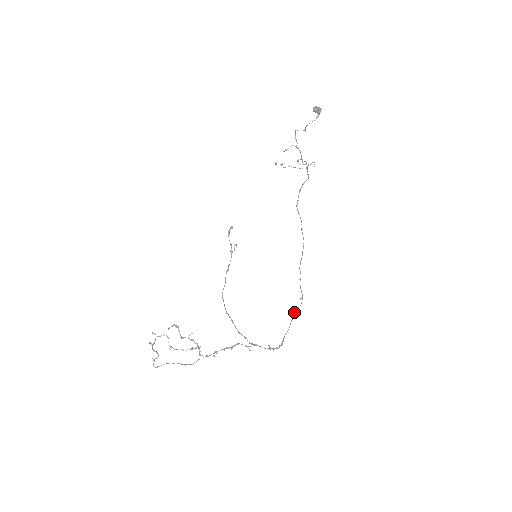
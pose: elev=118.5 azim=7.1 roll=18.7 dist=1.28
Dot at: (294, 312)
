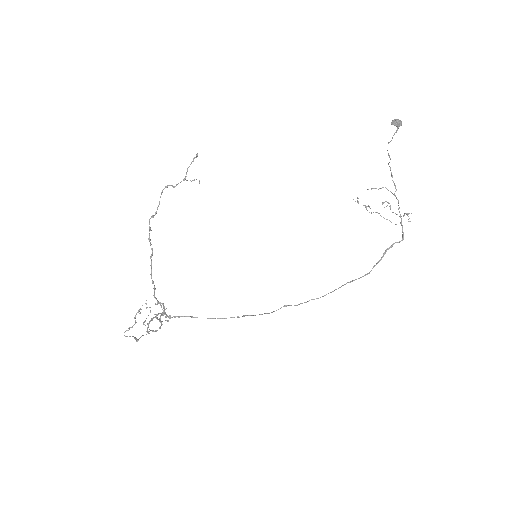
Dot at: occluded
